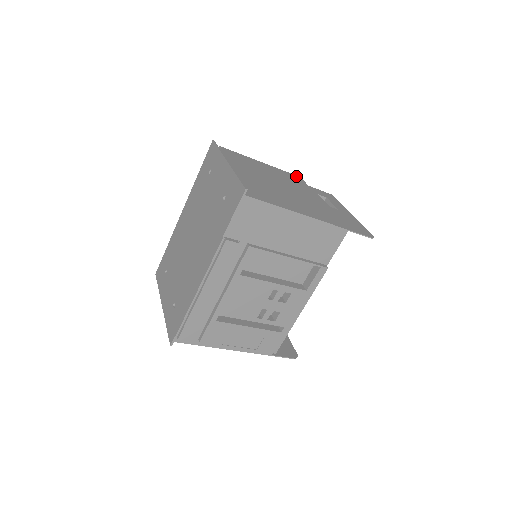
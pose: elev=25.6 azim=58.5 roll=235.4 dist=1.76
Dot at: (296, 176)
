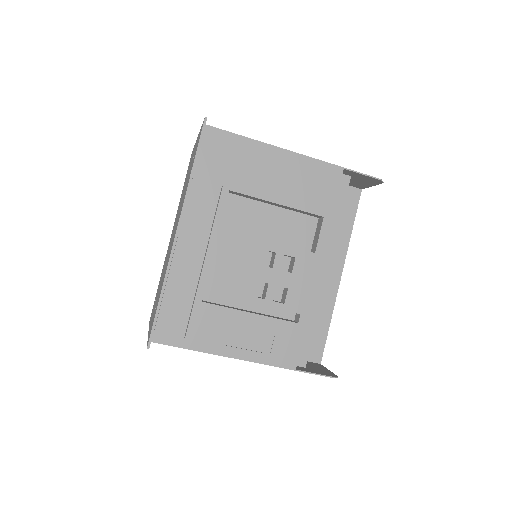
Dot at: occluded
